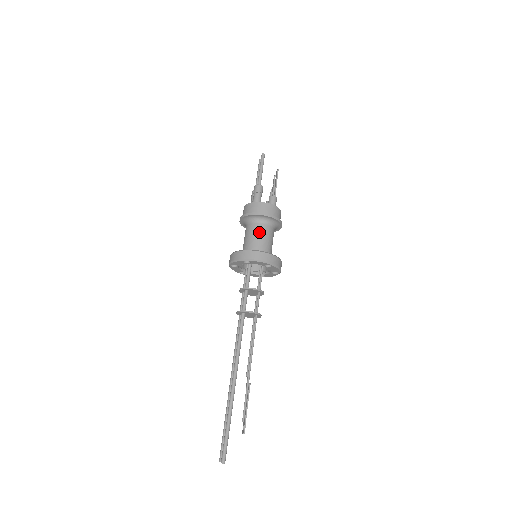
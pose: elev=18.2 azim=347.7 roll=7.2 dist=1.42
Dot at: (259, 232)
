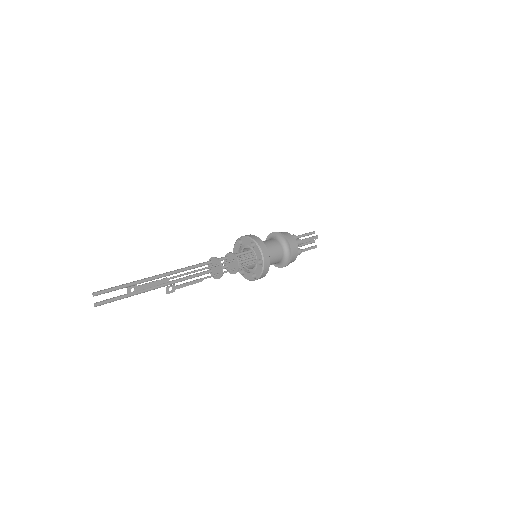
Dot at: (267, 240)
